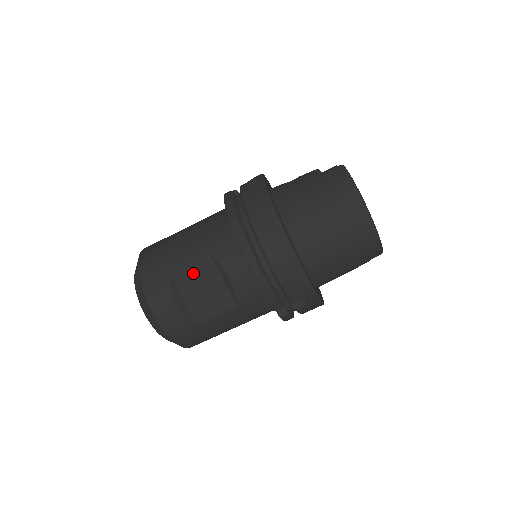
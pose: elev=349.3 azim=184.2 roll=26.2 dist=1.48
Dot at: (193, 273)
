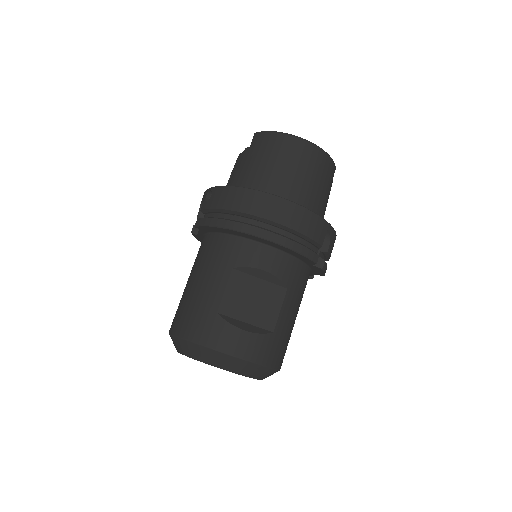
Dot at: (234, 295)
